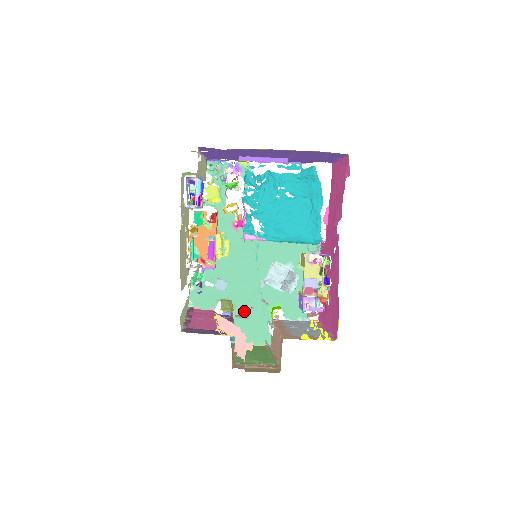
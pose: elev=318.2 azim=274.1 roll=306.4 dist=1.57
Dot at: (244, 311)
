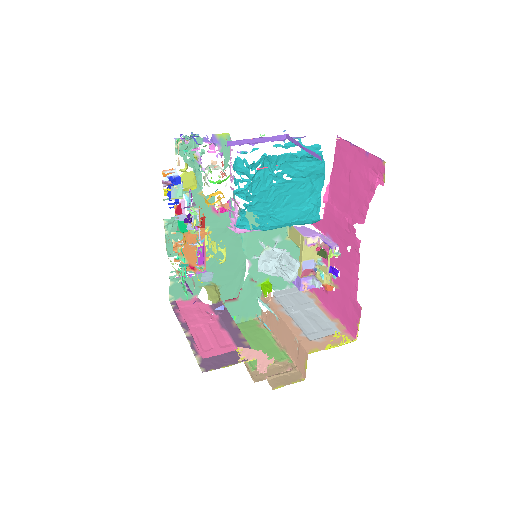
Dot at: (229, 289)
